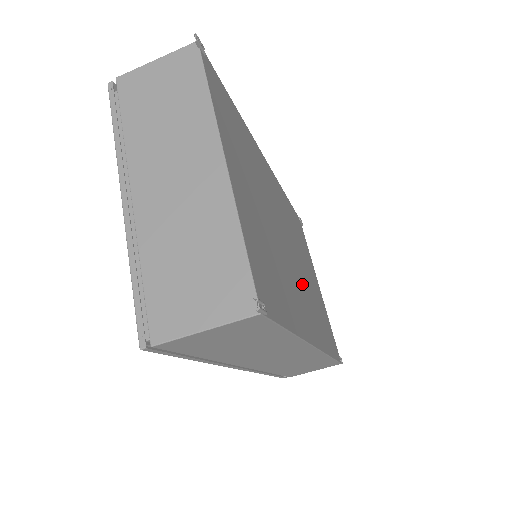
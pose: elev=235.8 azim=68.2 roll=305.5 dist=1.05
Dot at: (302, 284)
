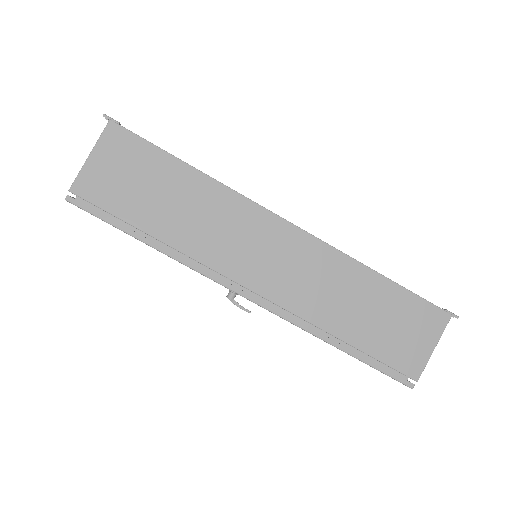
Dot at: occluded
